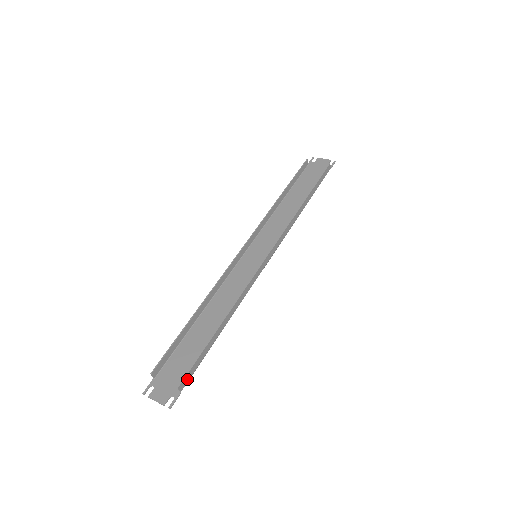
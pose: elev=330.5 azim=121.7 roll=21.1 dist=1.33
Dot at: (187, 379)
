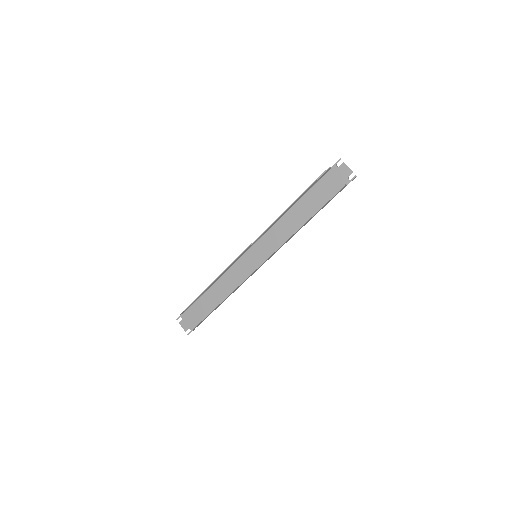
Dot at: (198, 325)
